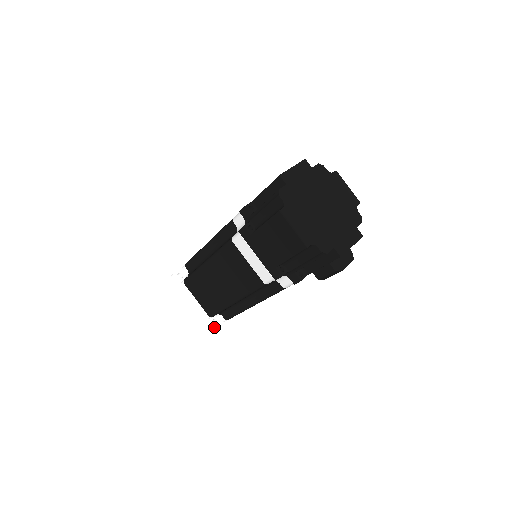
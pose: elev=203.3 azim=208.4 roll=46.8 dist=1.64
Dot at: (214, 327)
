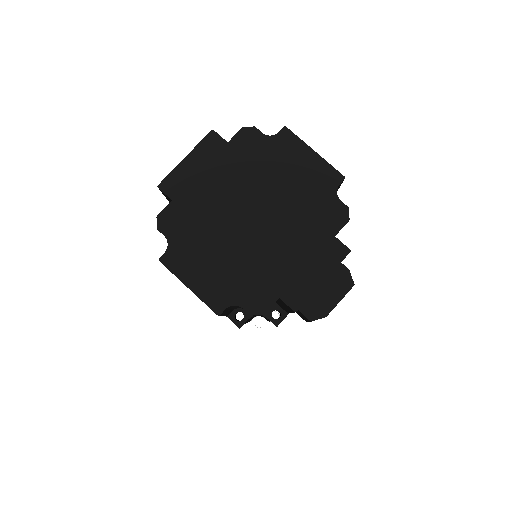
Dot at: (258, 331)
